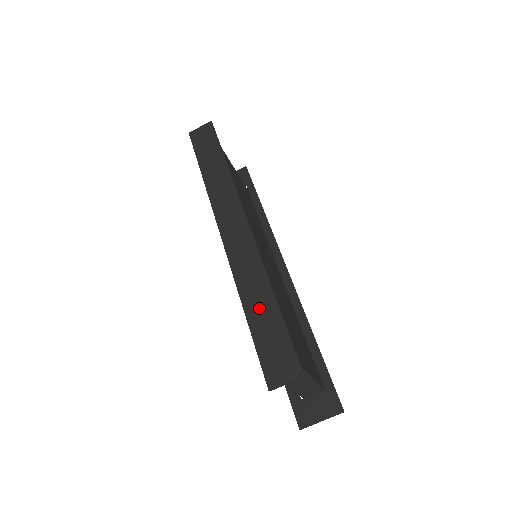
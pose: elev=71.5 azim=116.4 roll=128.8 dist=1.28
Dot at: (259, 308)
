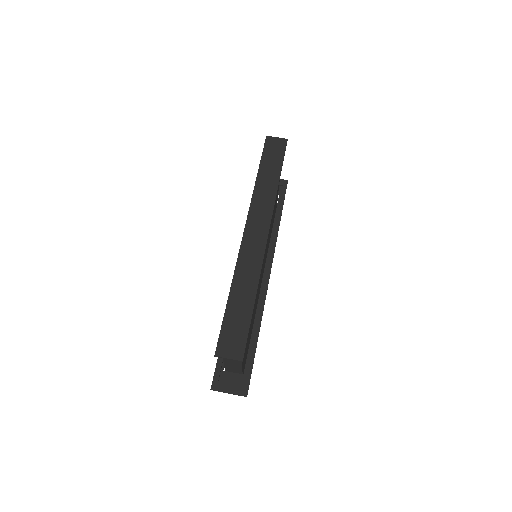
Dot at: (240, 299)
